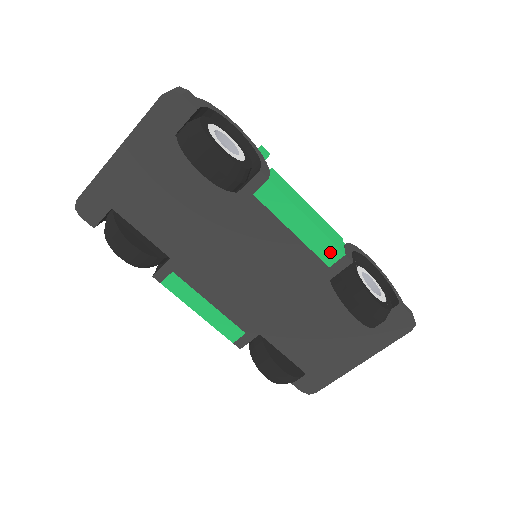
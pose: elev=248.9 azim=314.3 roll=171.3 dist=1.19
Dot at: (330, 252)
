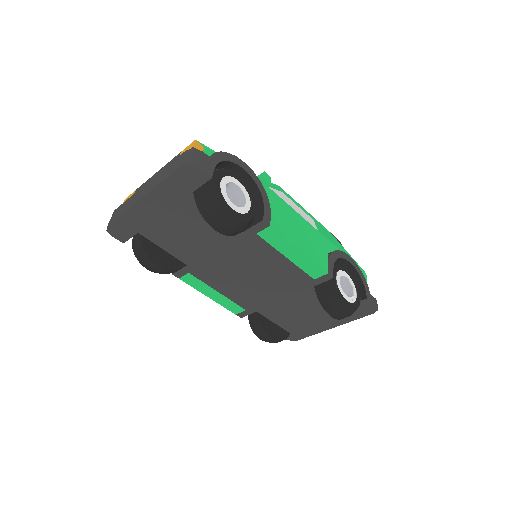
Dot at: (316, 271)
